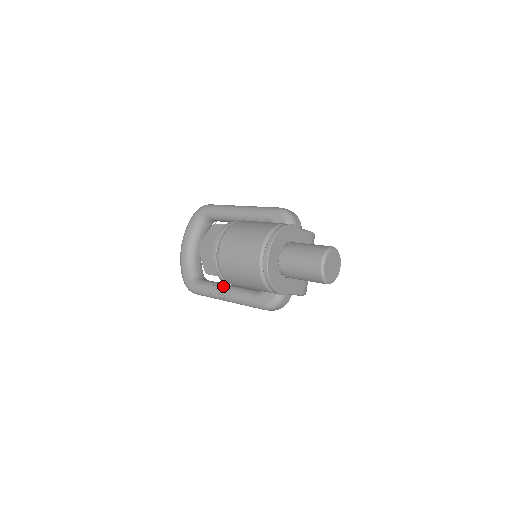
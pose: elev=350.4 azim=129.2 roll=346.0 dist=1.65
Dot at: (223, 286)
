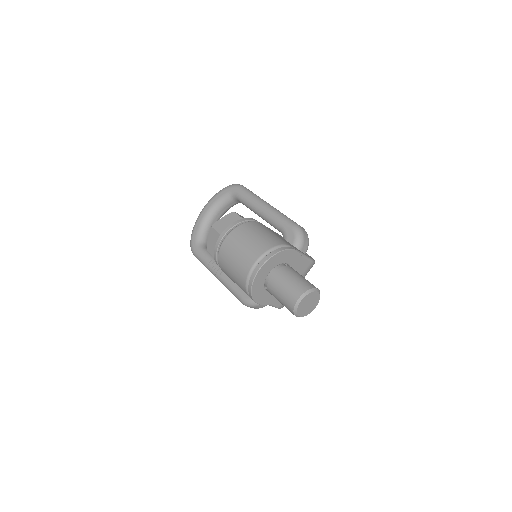
Dot at: occluded
